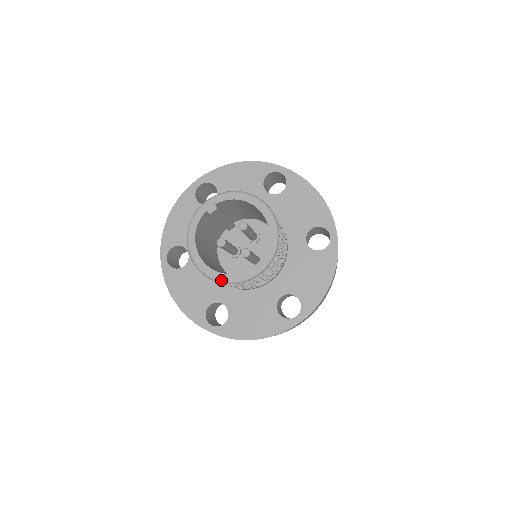
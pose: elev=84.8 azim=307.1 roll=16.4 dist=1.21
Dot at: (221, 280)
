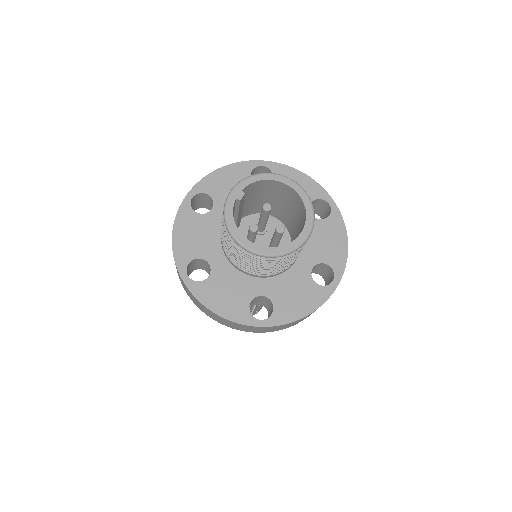
Dot at: (278, 253)
